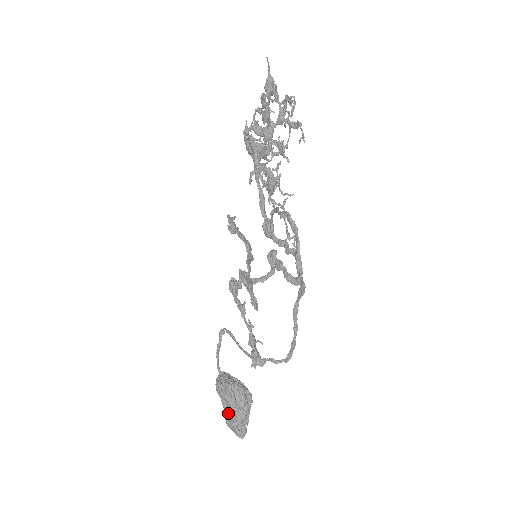
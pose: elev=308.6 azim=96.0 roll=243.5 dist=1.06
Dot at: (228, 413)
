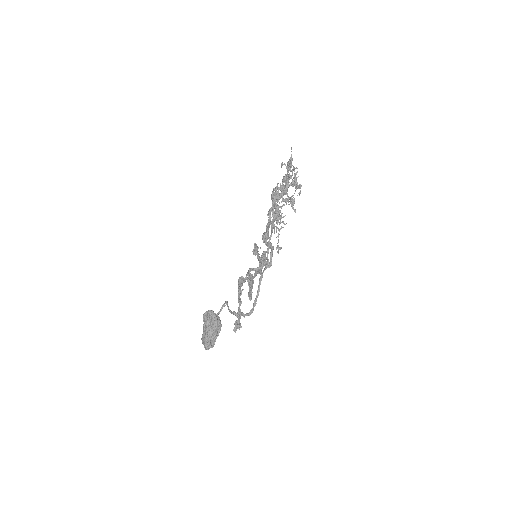
Dot at: (204, 331)
